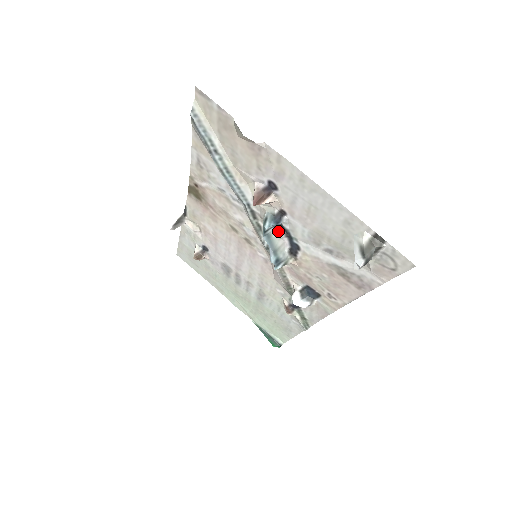
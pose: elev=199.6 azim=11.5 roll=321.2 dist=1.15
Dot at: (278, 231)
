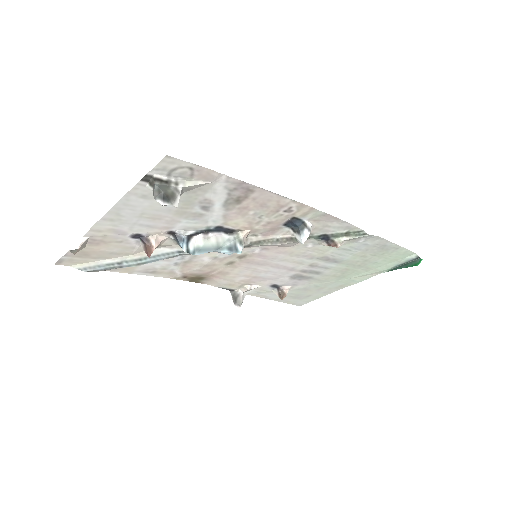
Dot at: (199, 239)
